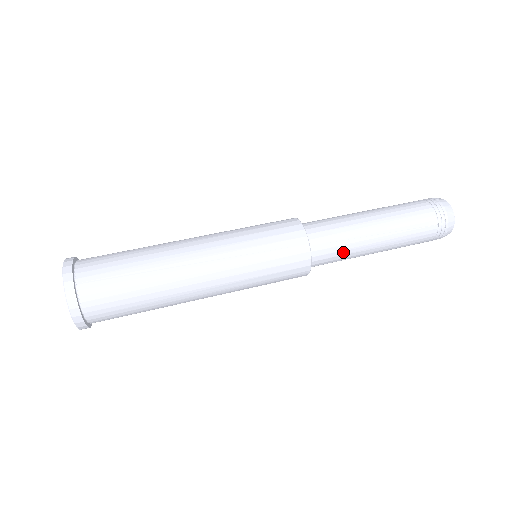
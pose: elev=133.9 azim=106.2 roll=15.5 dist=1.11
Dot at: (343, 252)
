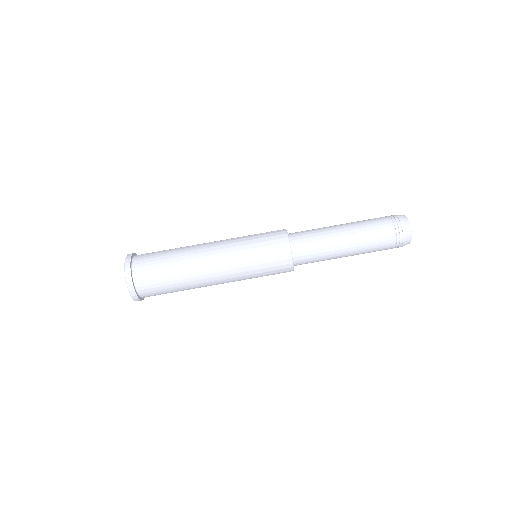
Dot at: (319, 257)
